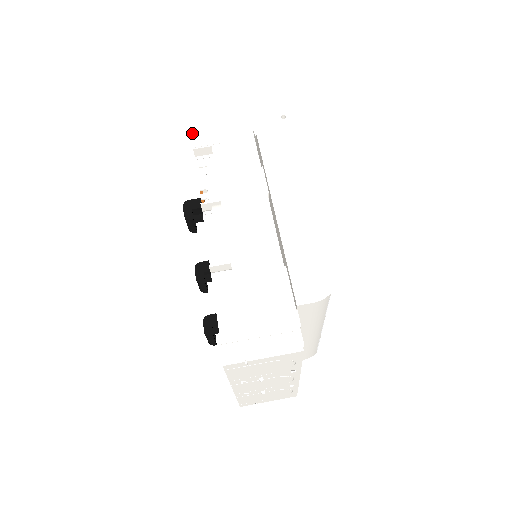
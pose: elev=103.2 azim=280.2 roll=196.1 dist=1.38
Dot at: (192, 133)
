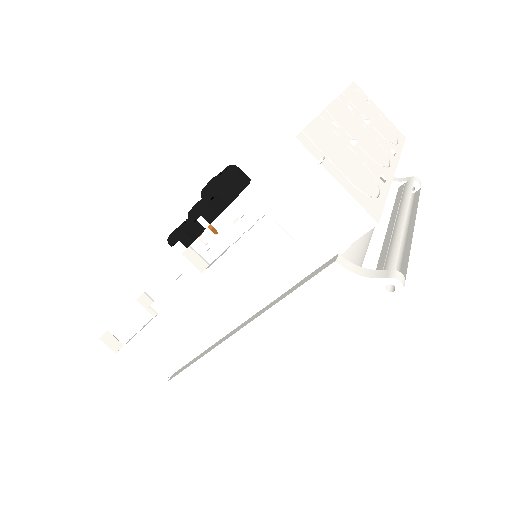
Dot at: (268, 169)
